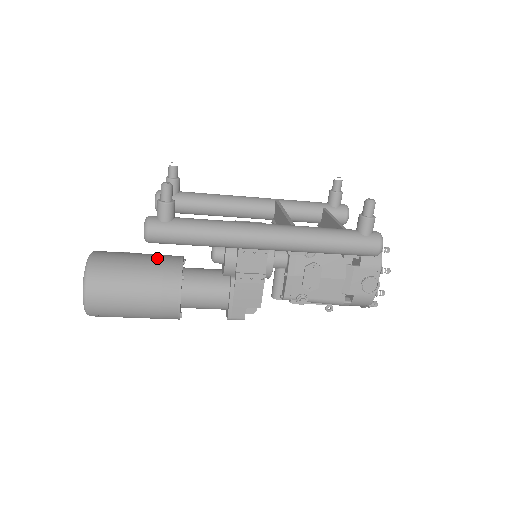
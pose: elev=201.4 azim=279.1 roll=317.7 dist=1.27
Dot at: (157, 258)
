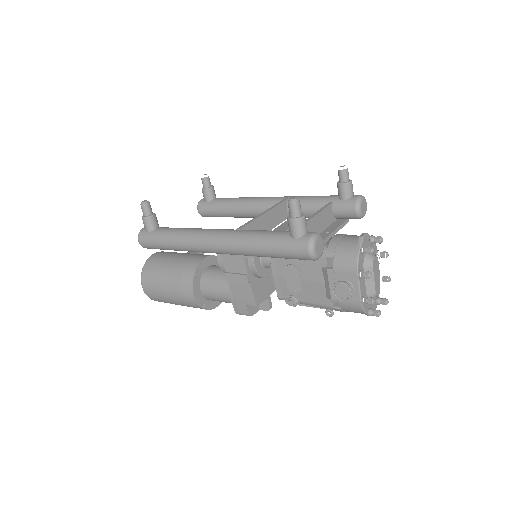
Dot at: (187, 258)
